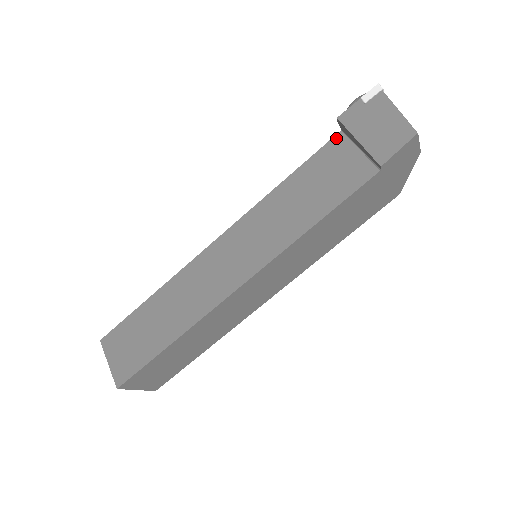
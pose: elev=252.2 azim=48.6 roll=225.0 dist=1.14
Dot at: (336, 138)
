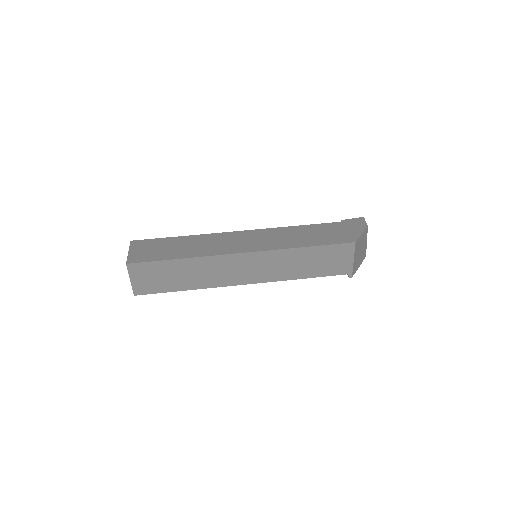
Dot at: occluded
